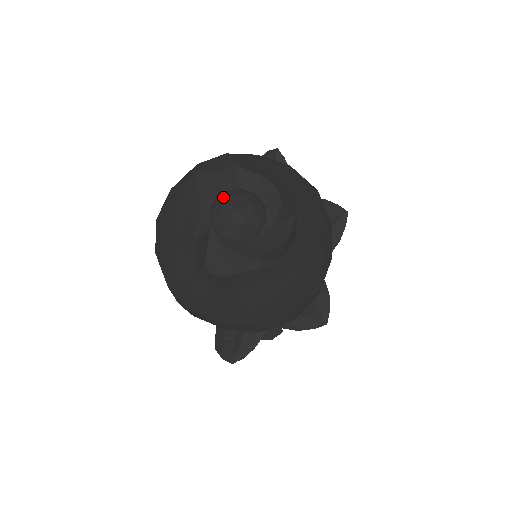
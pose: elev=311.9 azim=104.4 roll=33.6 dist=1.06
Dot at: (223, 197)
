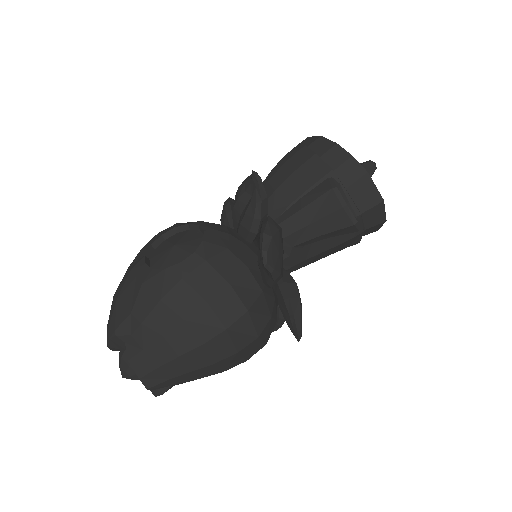
Dot at: (120, 362)
